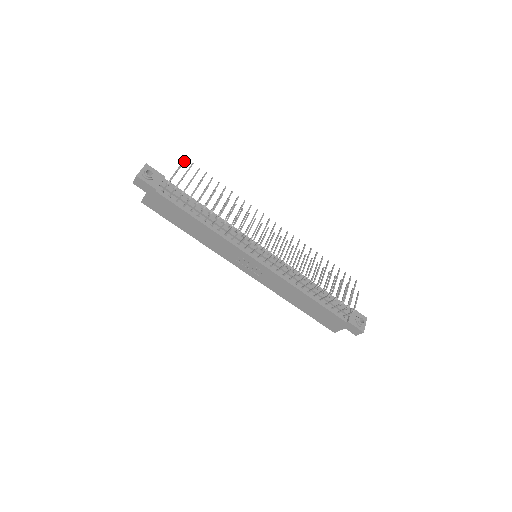
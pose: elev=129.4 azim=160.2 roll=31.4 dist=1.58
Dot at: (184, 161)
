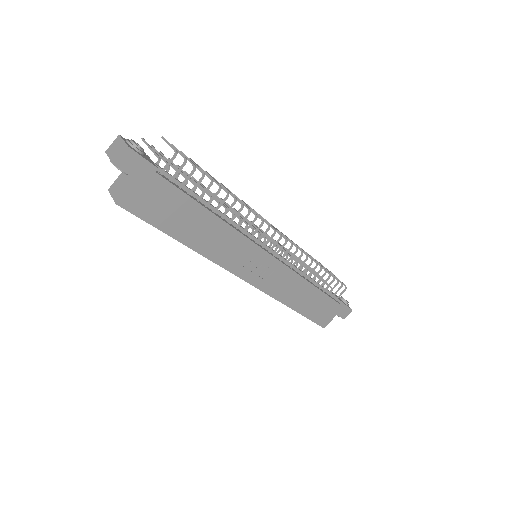
Dot at: occluded
